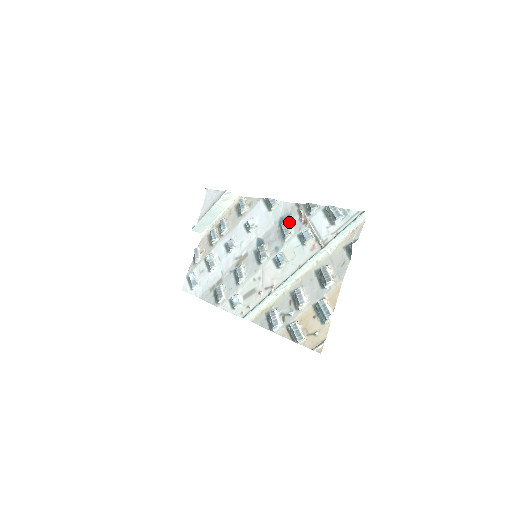
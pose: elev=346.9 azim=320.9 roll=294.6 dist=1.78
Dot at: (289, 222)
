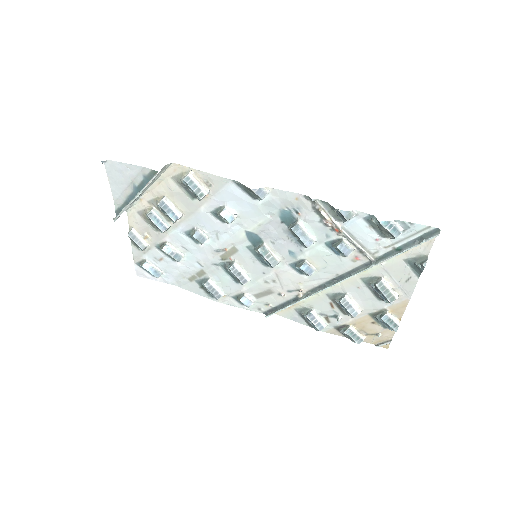
Dot at: (302, 223)
